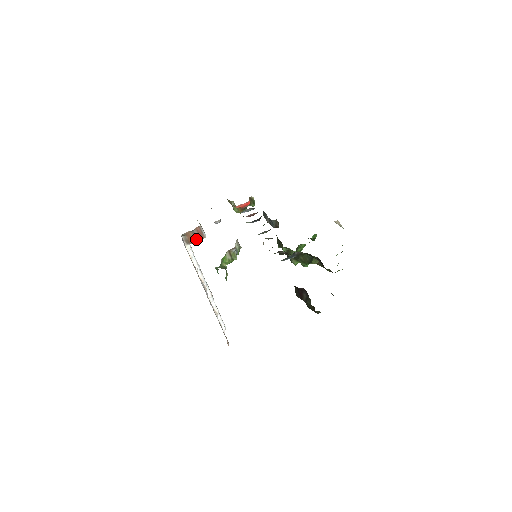
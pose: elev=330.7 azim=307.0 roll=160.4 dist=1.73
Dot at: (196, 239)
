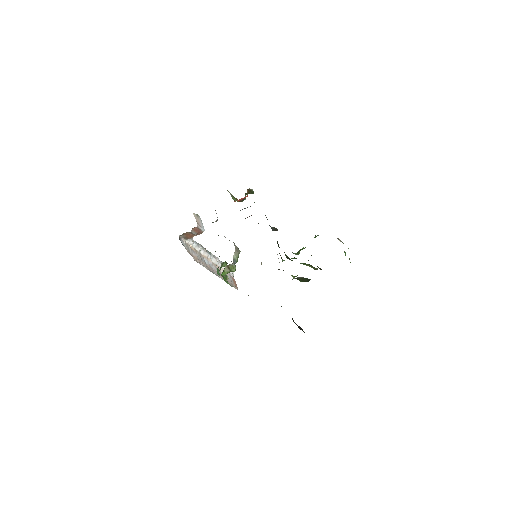
Dot at: (194, 235)
